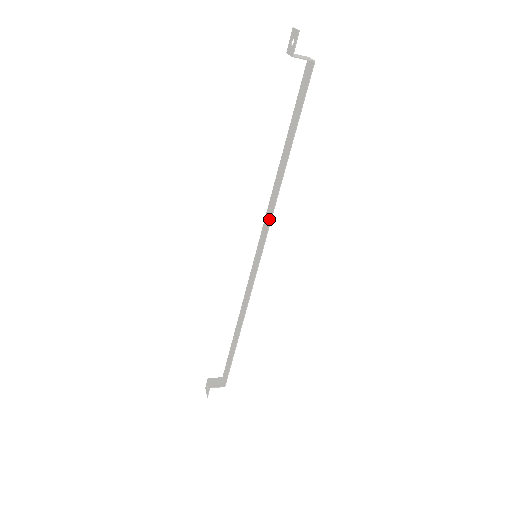
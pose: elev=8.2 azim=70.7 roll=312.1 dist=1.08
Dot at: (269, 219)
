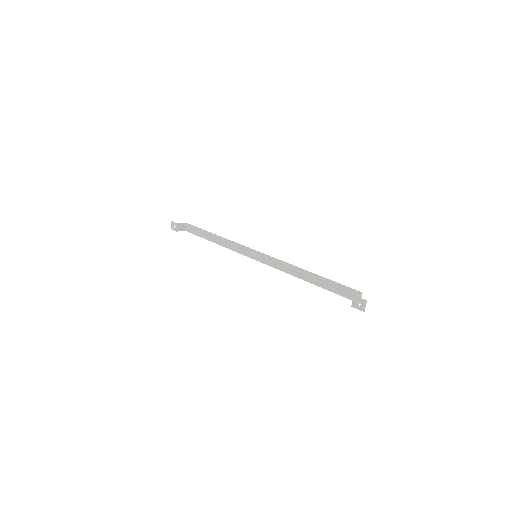
Dot at: (278, 267)
